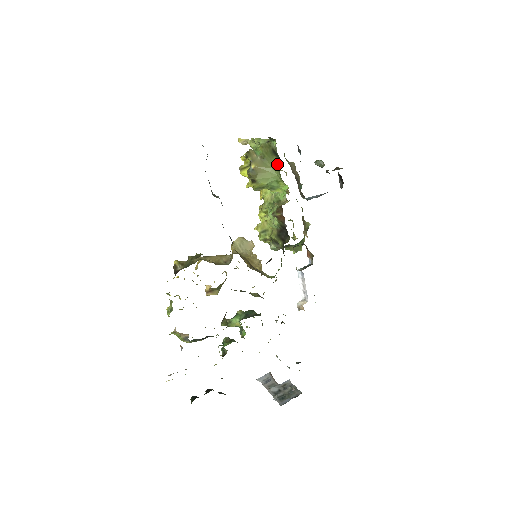
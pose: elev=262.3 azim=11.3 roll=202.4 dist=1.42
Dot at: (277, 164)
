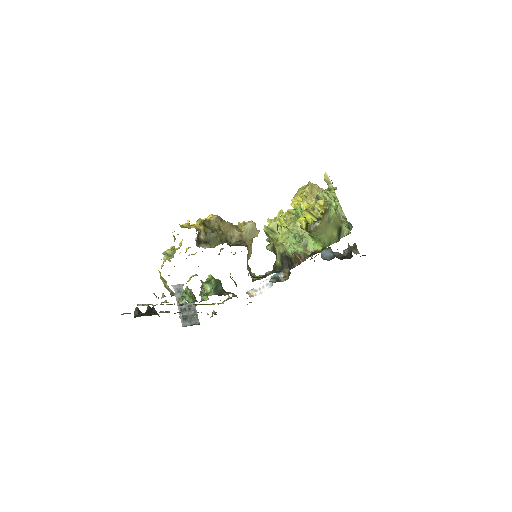
Dot at: (333, 236)
